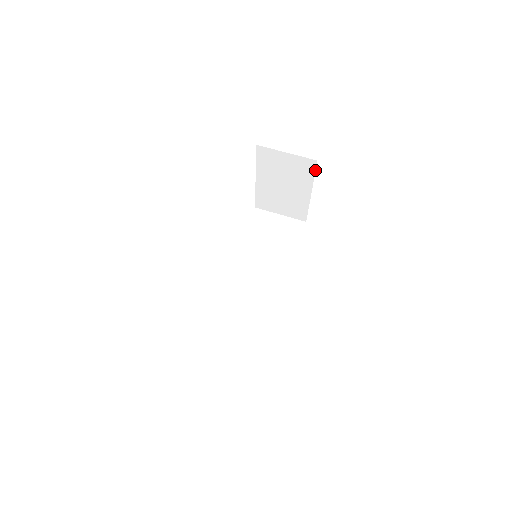
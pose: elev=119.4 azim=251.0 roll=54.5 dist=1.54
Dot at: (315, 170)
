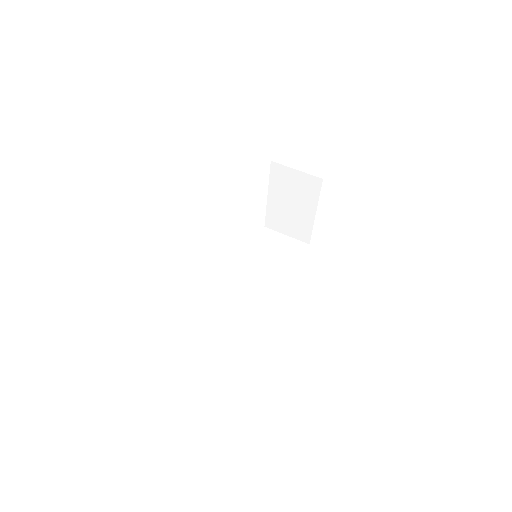
Dot at: (320, 189)
